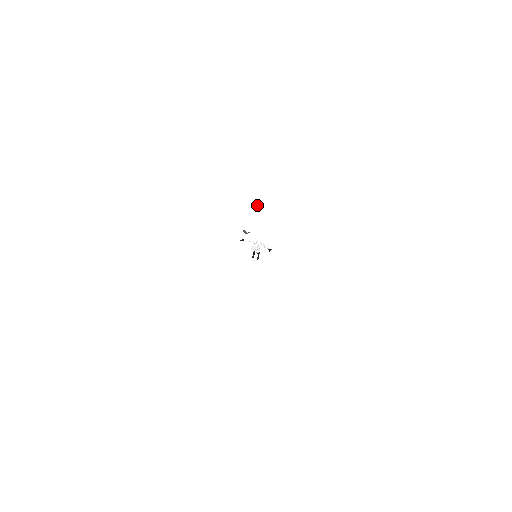
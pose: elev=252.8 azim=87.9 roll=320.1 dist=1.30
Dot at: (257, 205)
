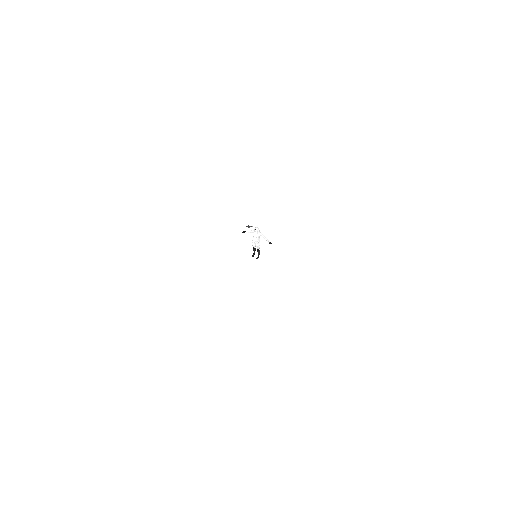
Dot at: (265, 216)
